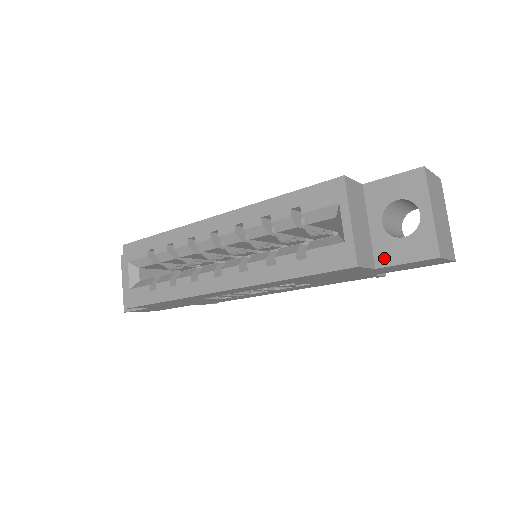
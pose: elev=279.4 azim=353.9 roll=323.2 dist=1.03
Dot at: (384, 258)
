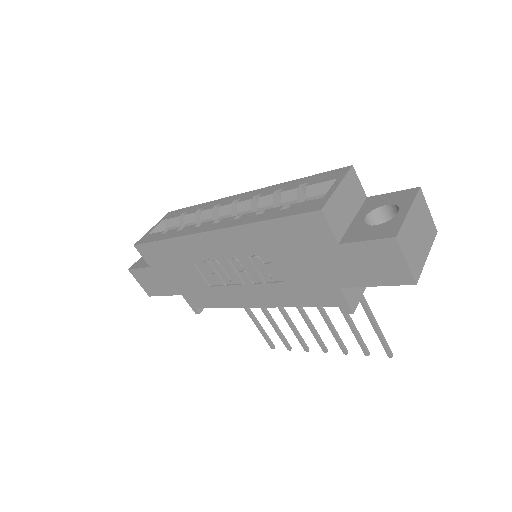
Dot at: (350, 237)
